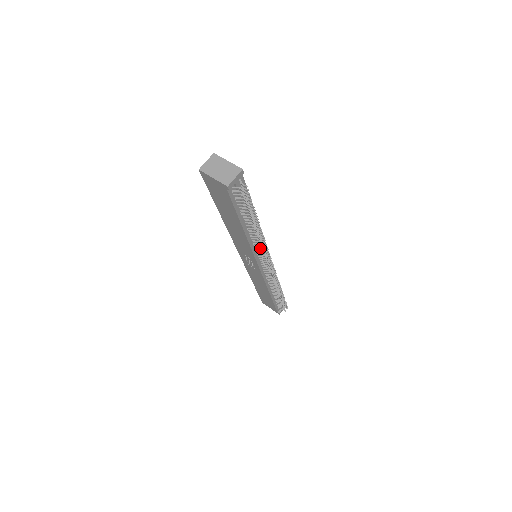
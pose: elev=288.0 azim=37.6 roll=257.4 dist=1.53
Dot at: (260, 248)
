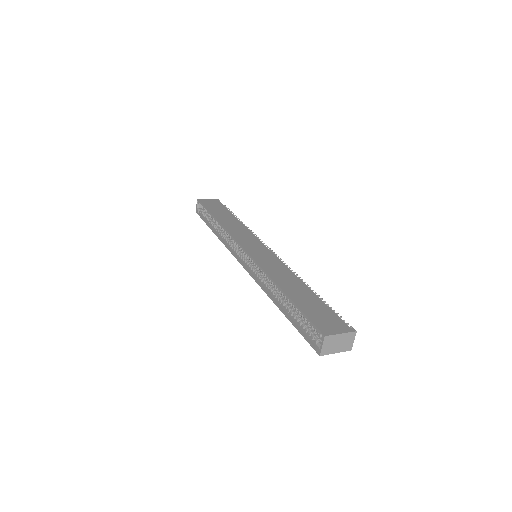
Dot at: occluded
